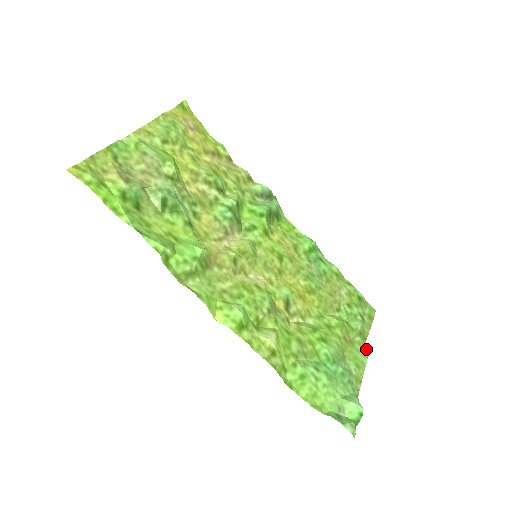
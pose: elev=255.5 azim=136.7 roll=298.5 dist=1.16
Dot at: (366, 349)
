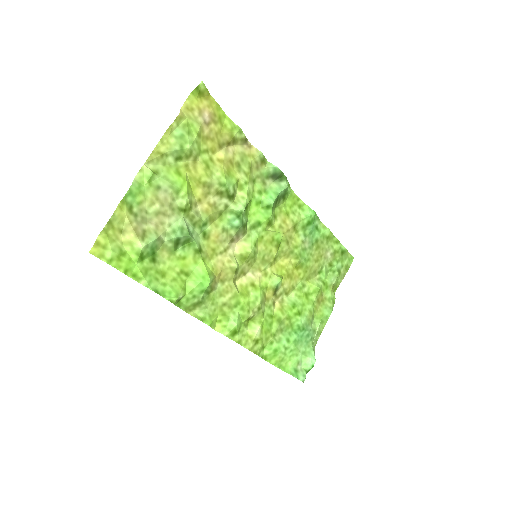
Dot at: (334, 302)
